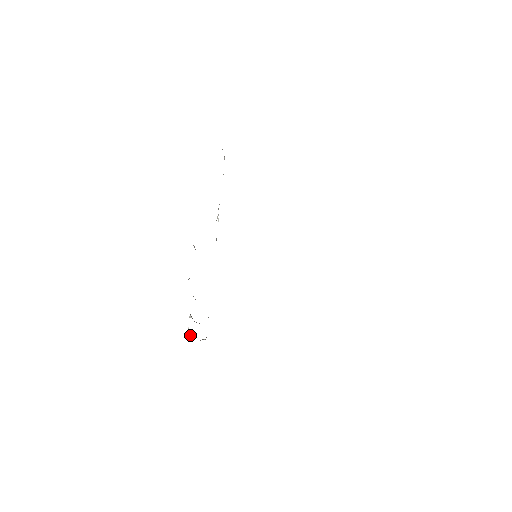
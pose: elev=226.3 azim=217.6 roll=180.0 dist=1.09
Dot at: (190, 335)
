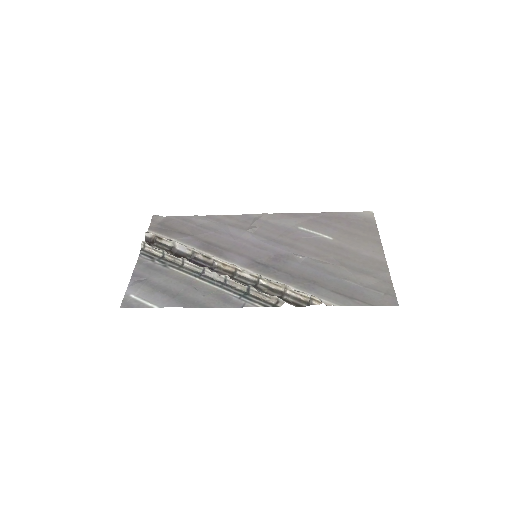
Dot at: (147, 243)
